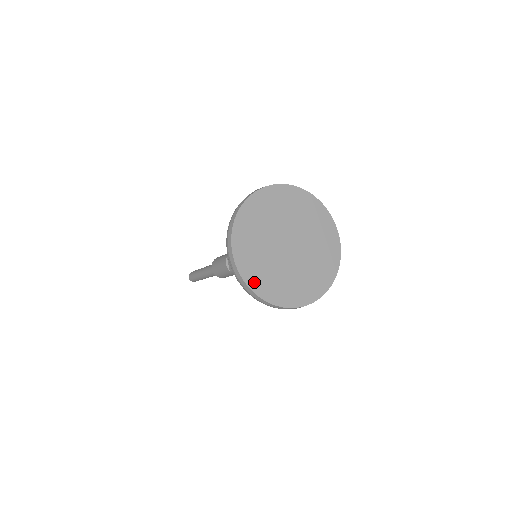
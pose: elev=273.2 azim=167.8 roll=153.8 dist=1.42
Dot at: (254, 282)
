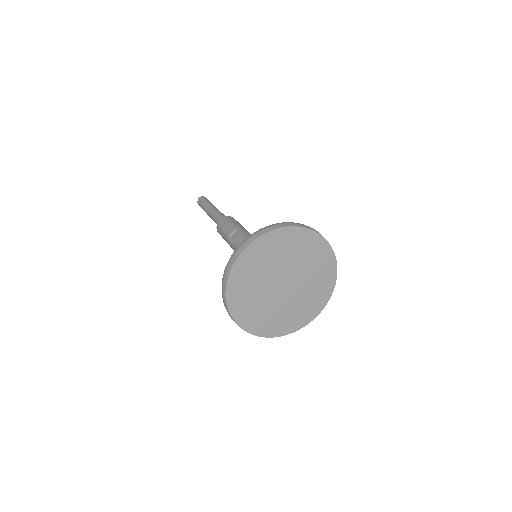
Dot at: (234, 282)
